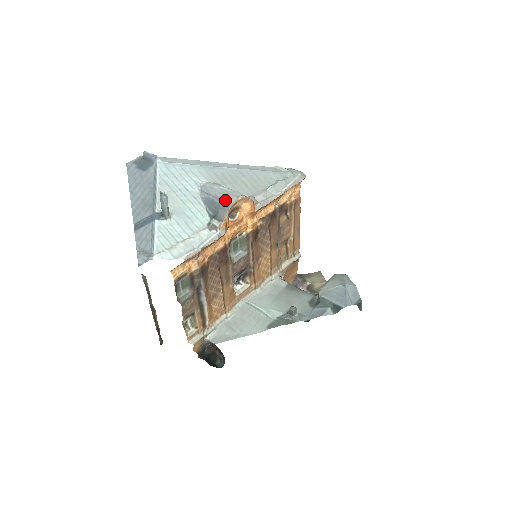
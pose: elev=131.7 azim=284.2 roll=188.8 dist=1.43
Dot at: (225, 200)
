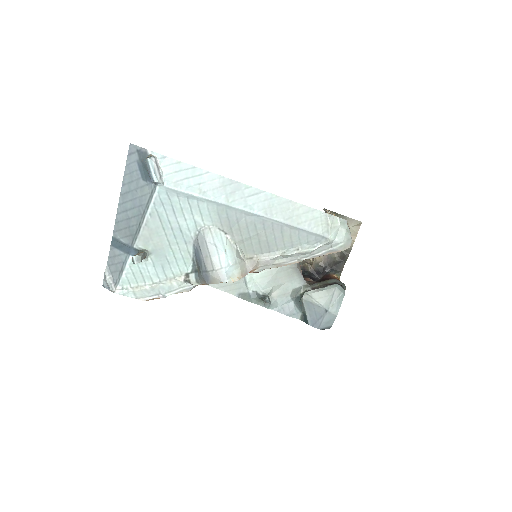
Dot at: (209, 275)
